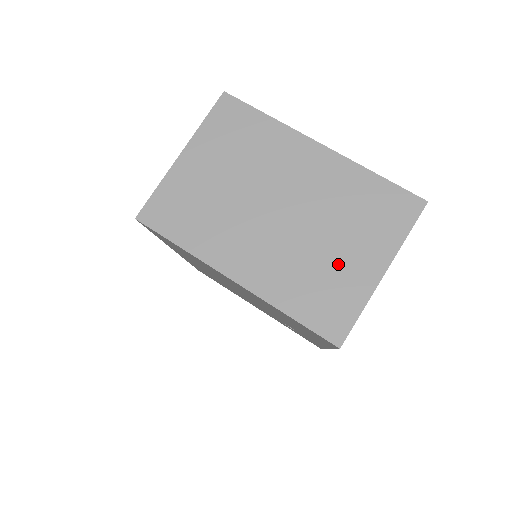
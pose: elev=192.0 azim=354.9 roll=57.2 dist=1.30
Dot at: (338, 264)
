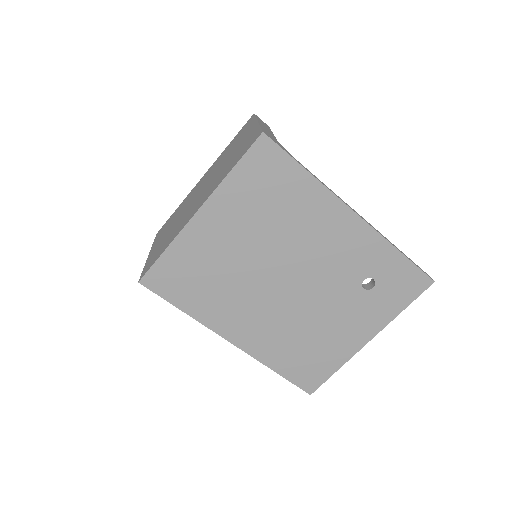
Dot at: (237, 149)
